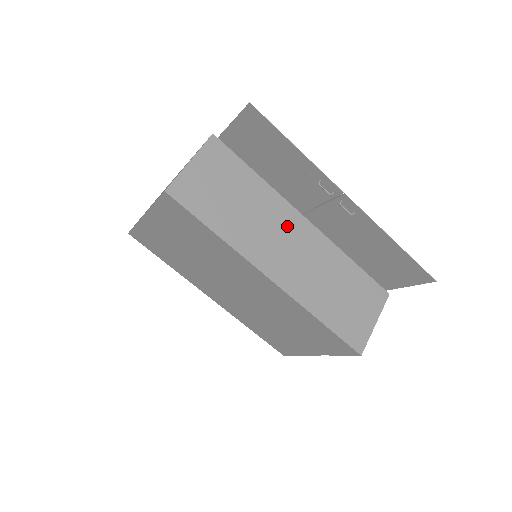
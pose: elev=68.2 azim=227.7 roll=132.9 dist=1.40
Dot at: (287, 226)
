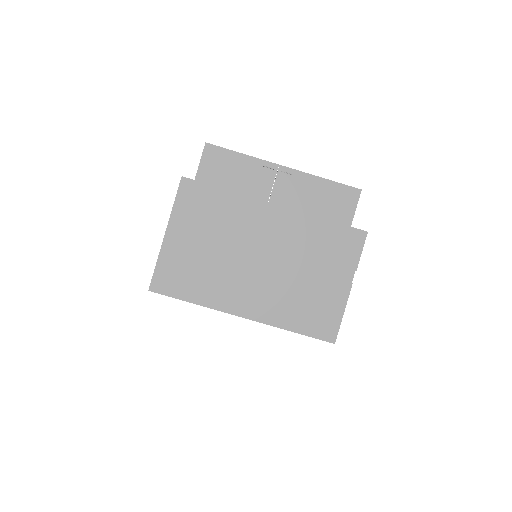
Dot at: occluded
